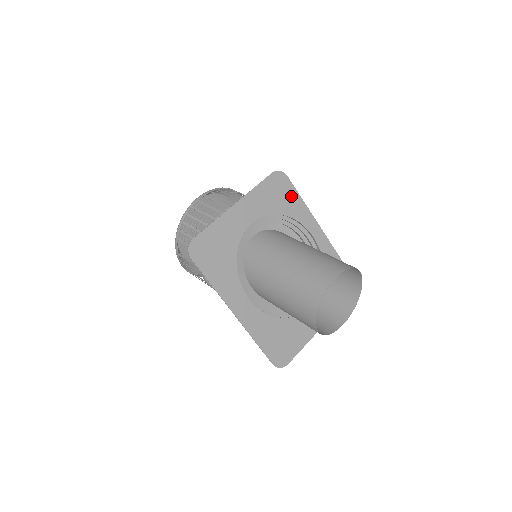
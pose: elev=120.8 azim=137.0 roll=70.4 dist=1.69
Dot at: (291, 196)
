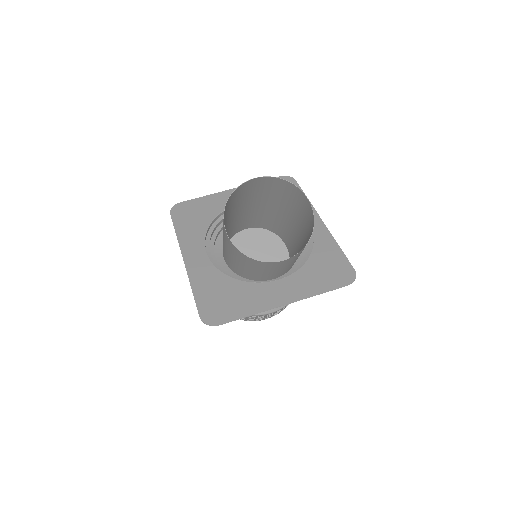
Dot at: occluded
